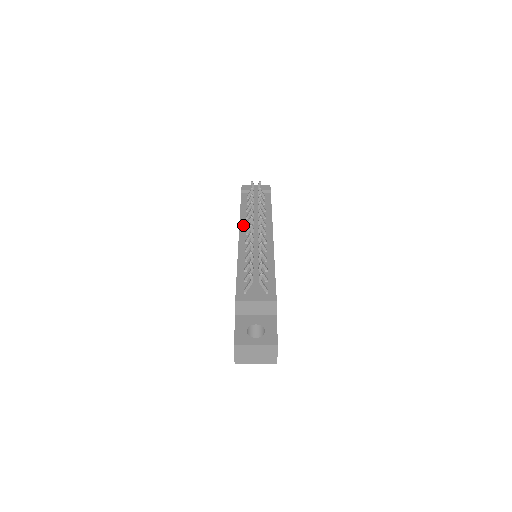
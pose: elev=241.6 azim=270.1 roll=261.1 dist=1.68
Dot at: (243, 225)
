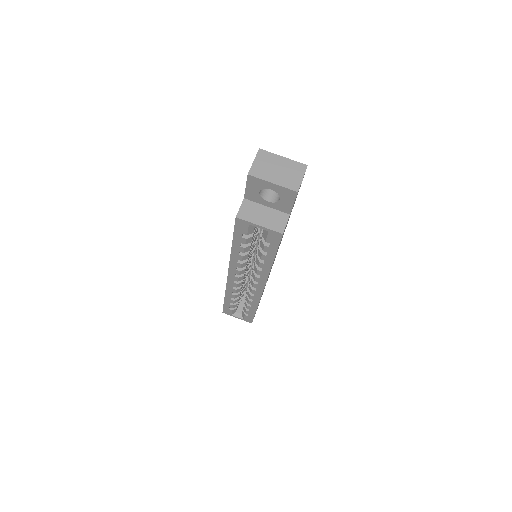
Dot at: occluded
